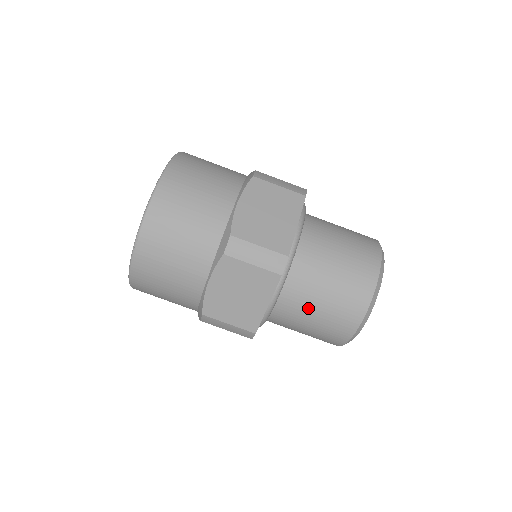
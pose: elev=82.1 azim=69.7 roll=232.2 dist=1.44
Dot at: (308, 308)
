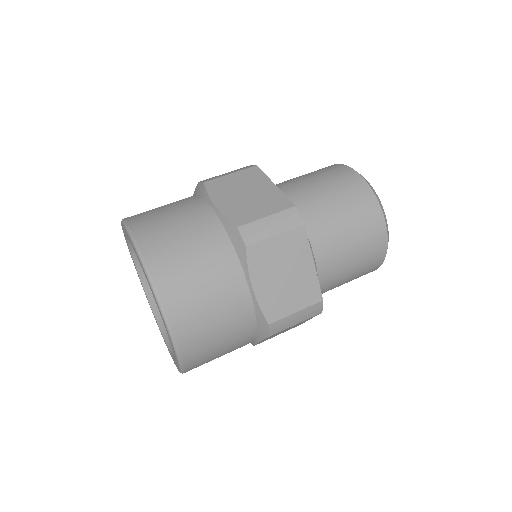
Dot at: (311, 188)
